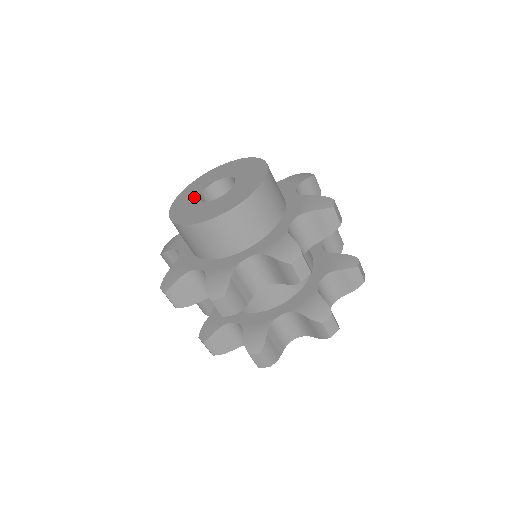
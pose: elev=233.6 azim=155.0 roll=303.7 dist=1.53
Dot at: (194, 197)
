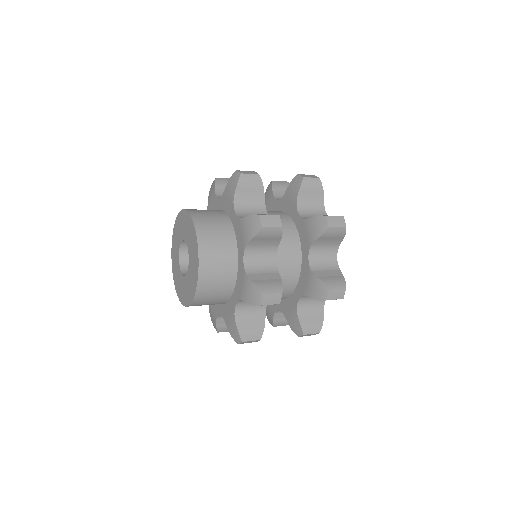
Dot at: (177, 250)
